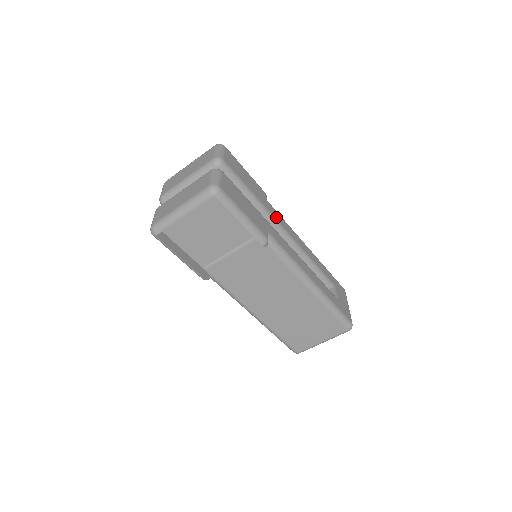
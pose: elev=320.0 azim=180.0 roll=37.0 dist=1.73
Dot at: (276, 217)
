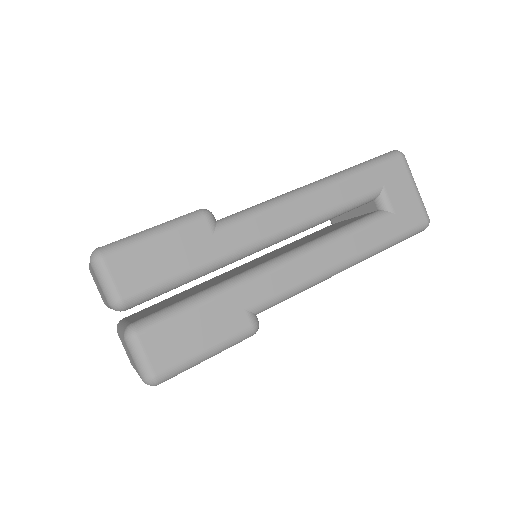
Dot at: (244, 241)
